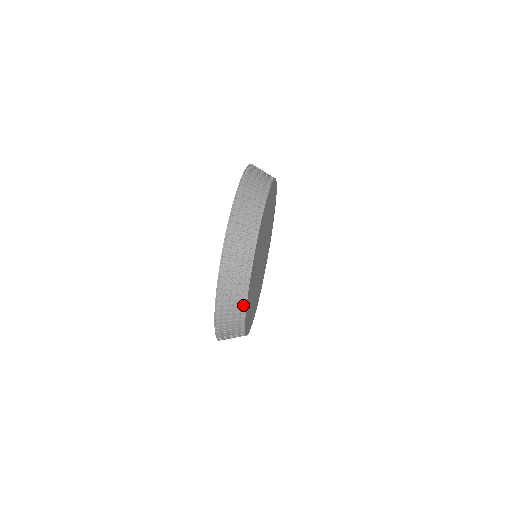
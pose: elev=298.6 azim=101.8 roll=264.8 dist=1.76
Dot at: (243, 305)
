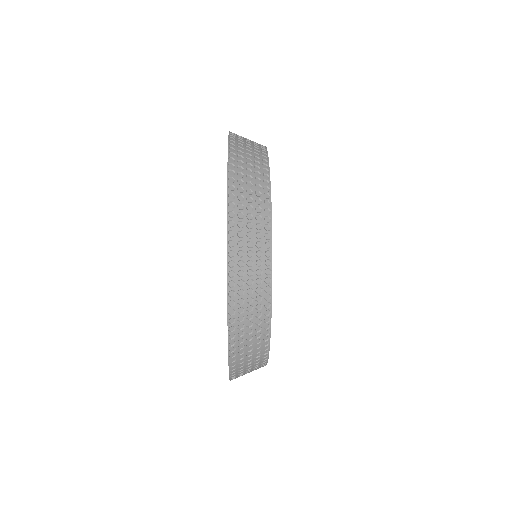
Dot at: (262, 148)
